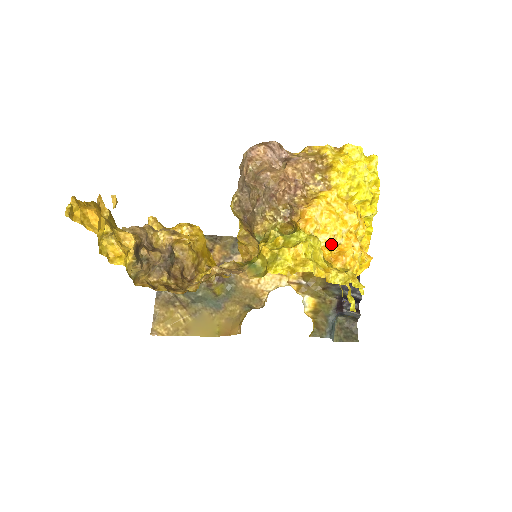
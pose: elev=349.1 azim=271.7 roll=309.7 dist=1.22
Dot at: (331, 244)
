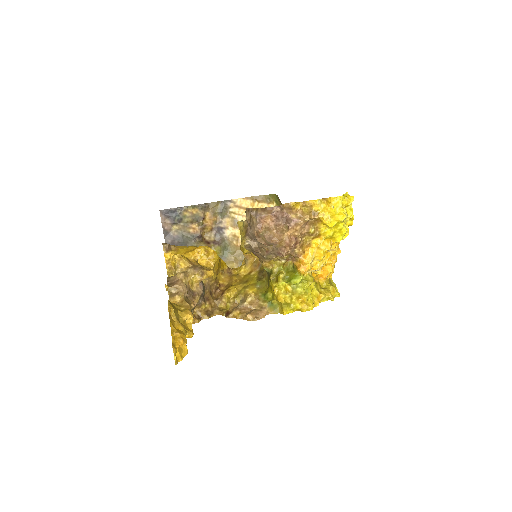
Dot at: occluded
